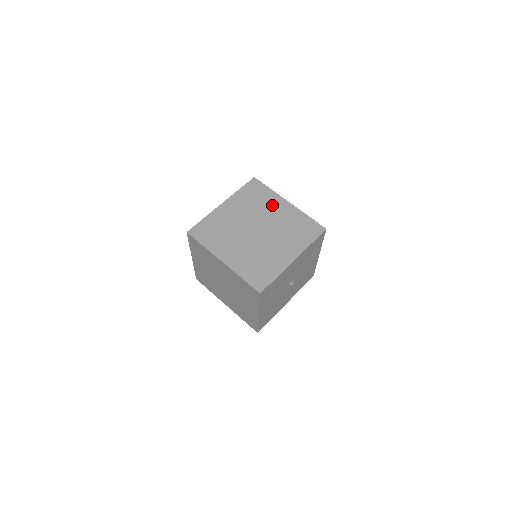
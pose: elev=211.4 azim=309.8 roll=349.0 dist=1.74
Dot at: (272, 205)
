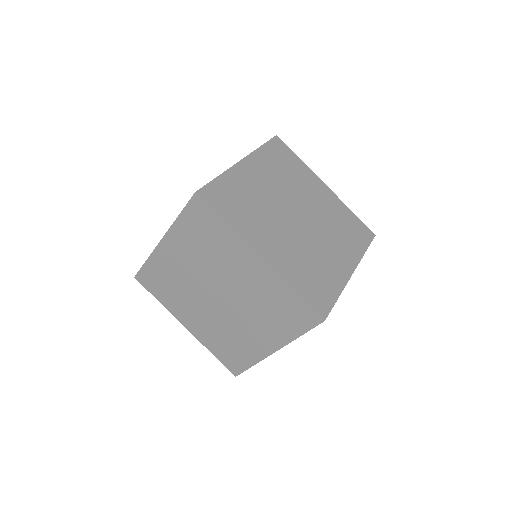
Dot at: (308, 183)
